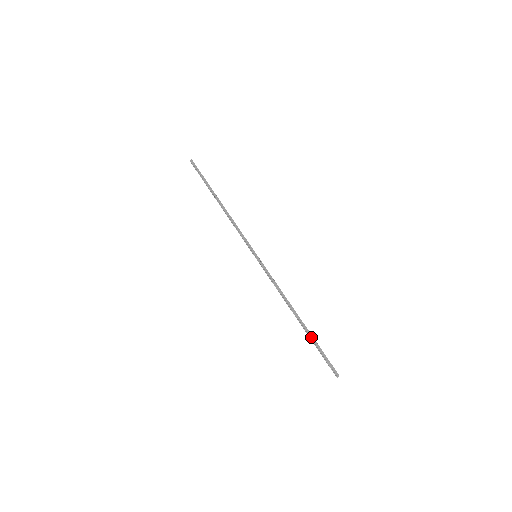
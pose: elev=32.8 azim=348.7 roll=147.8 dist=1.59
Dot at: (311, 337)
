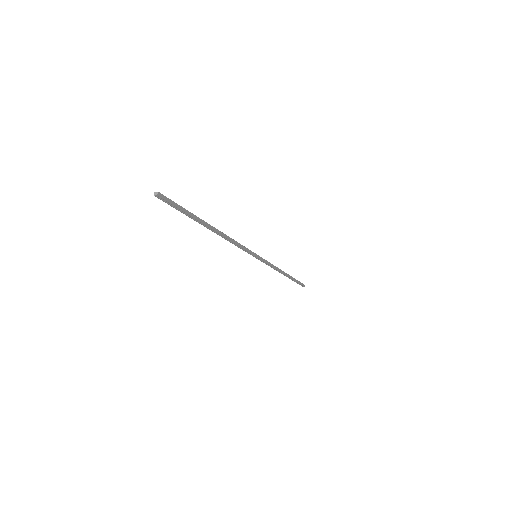
Dot at: (294, 279)
